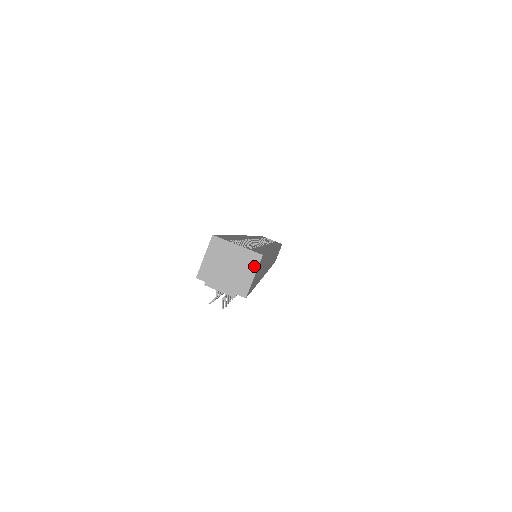
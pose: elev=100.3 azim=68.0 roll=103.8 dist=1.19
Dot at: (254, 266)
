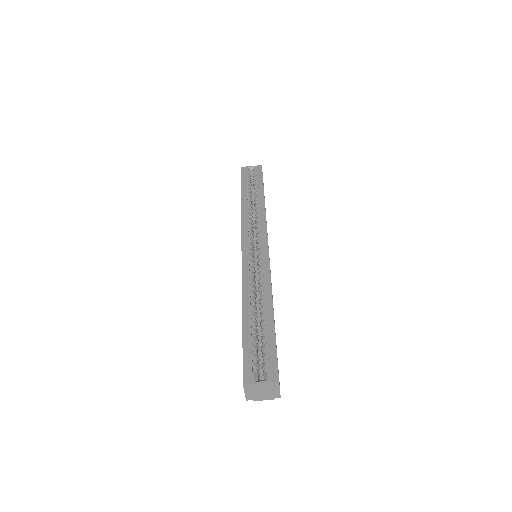
Dot at: (277, 387)
